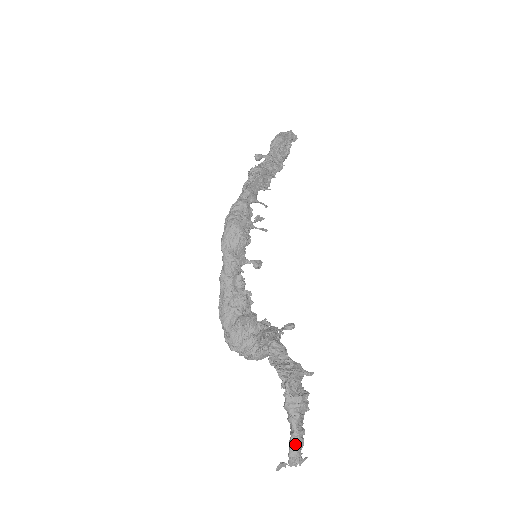
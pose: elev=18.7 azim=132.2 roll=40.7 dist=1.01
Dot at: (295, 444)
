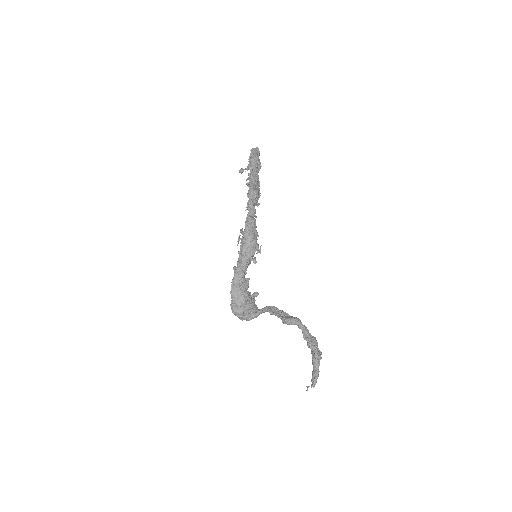
Dot at: (317, 378)
